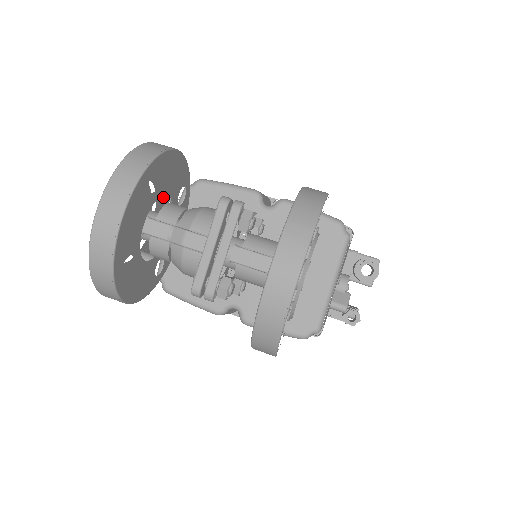
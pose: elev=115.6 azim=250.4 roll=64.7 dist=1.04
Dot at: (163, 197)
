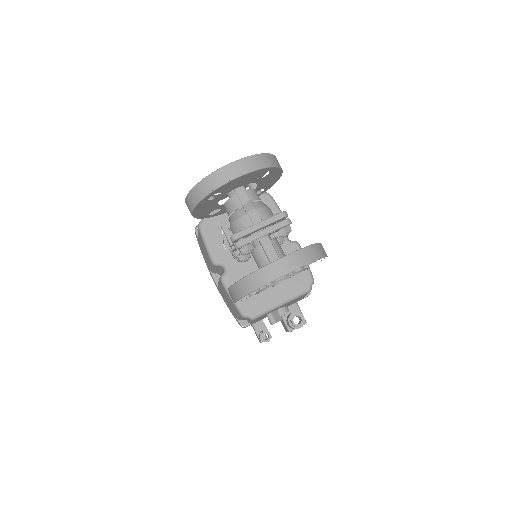
Dot at: (250, 184)
